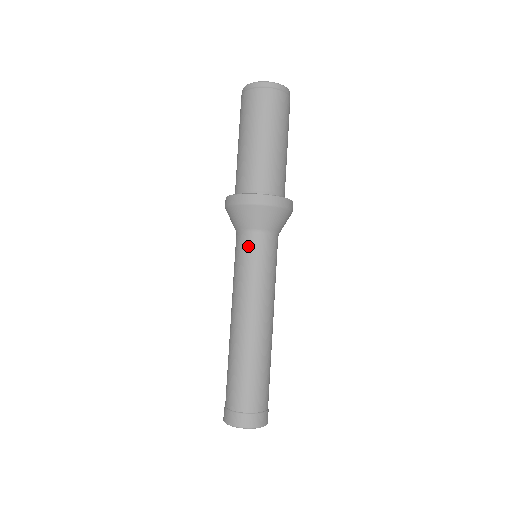
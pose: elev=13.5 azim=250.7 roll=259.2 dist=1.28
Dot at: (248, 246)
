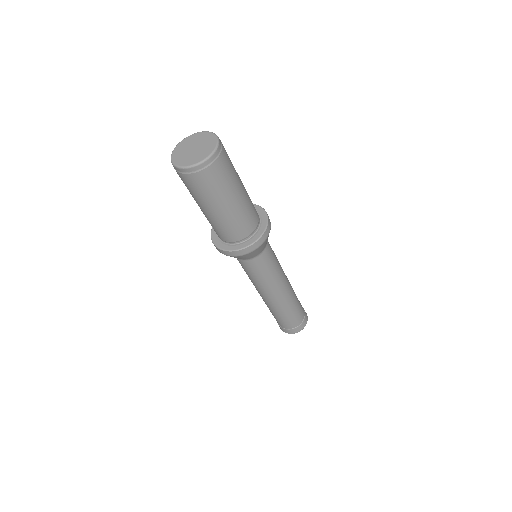
Dot at: occluded
